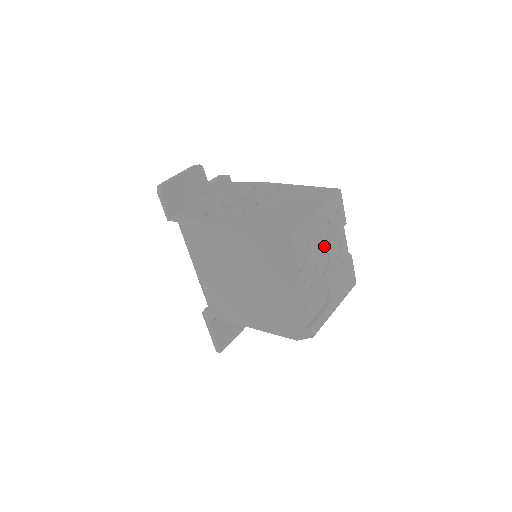
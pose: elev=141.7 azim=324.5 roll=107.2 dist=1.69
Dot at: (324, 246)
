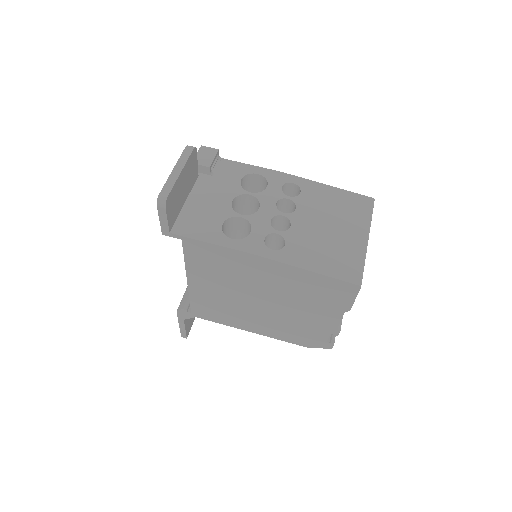
Dot at: occluded
